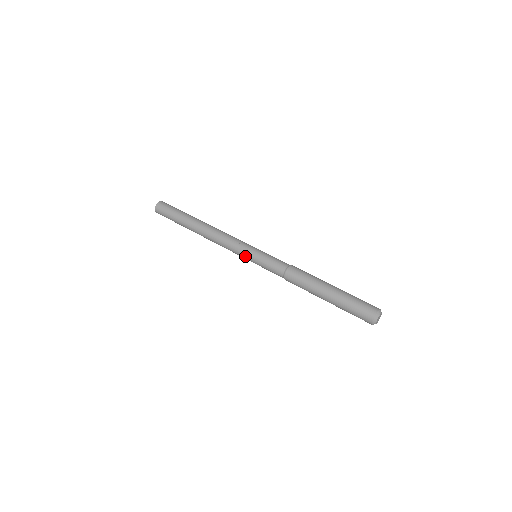
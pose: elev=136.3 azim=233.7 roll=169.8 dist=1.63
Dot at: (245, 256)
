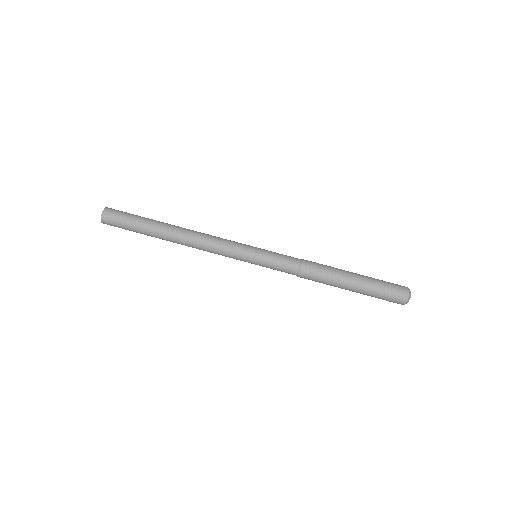
Dot at: occluded
